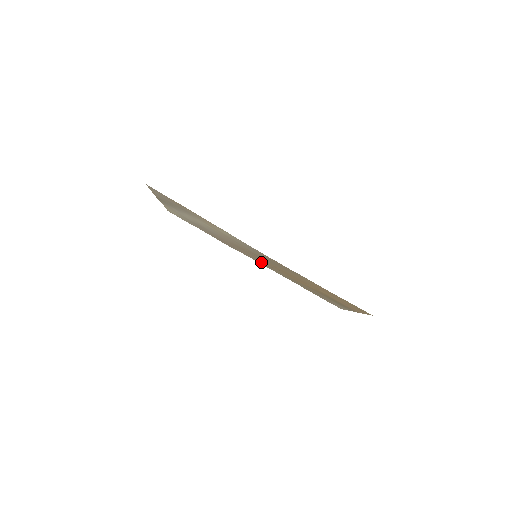
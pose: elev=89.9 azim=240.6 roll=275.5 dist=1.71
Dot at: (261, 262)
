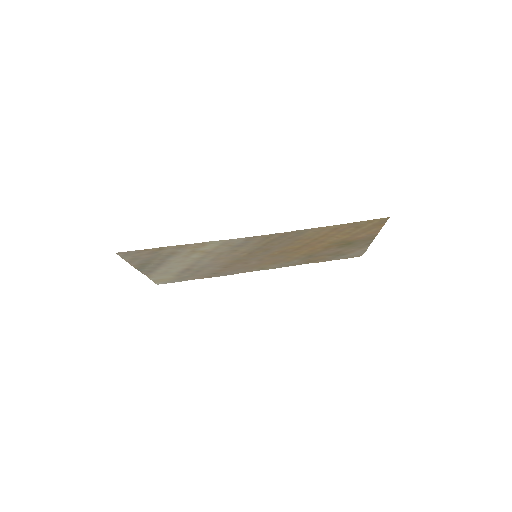
Dot at: (266, 265)
